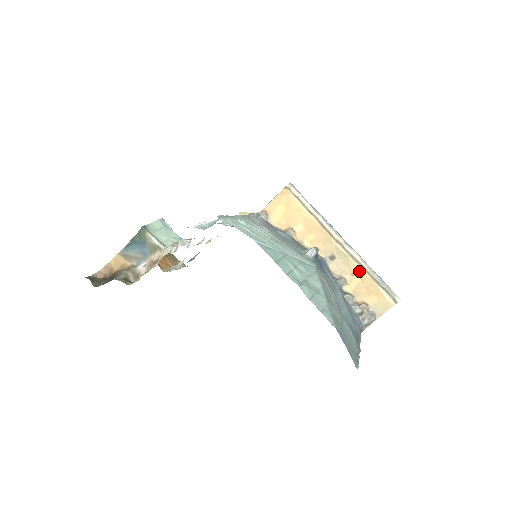
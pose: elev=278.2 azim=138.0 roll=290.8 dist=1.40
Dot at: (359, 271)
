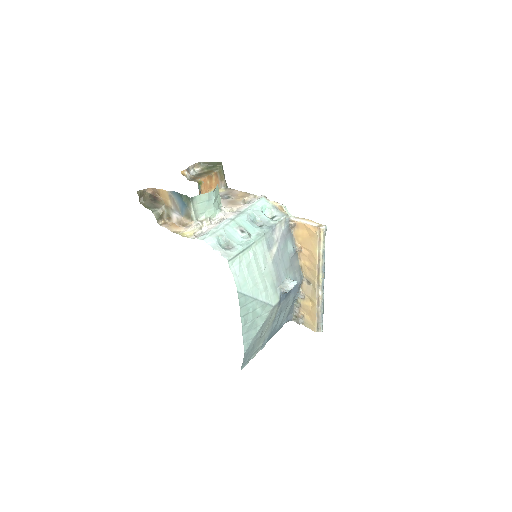
Dot at: (314, 303)
